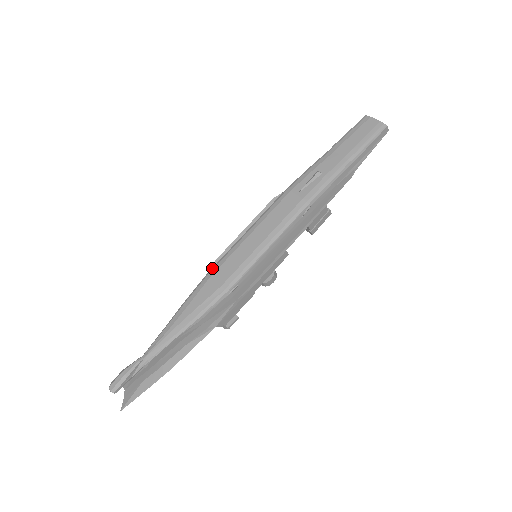
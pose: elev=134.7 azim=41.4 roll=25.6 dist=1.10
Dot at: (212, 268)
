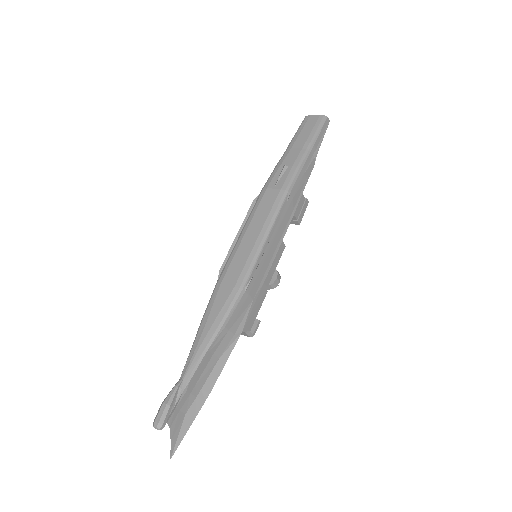
Dot at: (219, 277)
